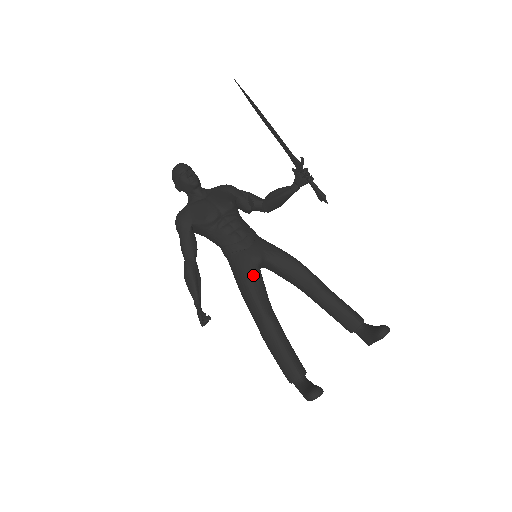
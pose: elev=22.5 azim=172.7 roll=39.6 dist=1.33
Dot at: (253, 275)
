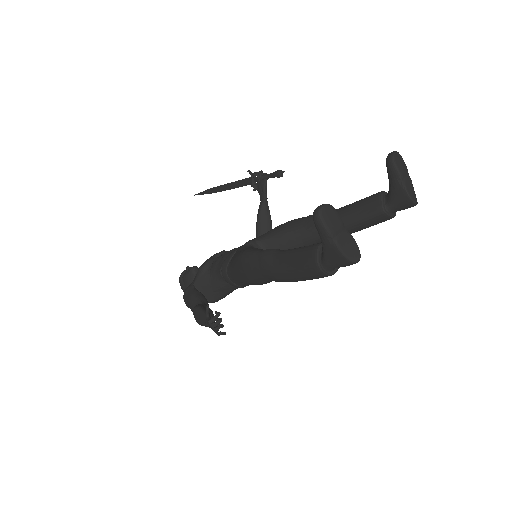
Dot at: (244, 249)
